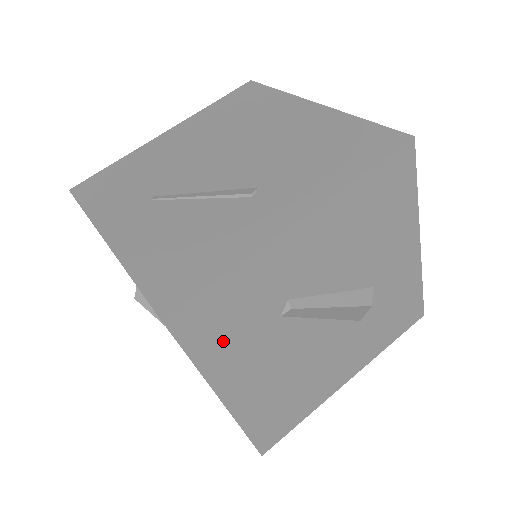
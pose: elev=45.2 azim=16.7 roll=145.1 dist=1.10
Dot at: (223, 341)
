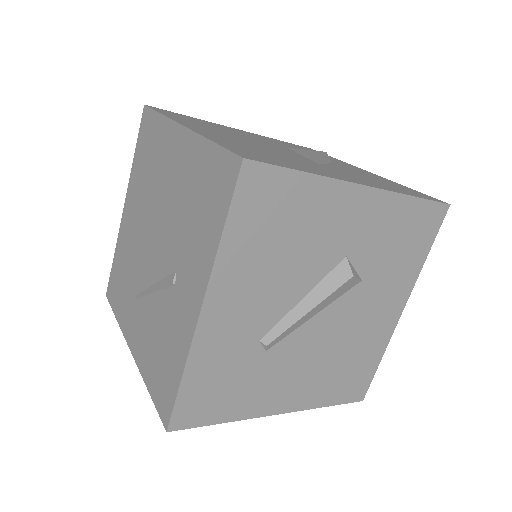
Dot at: (232, 399)
